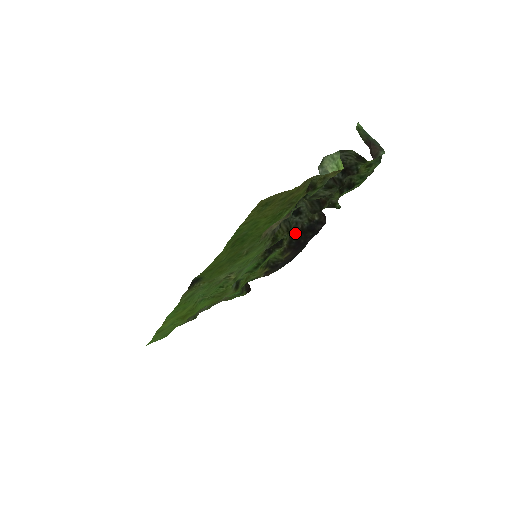
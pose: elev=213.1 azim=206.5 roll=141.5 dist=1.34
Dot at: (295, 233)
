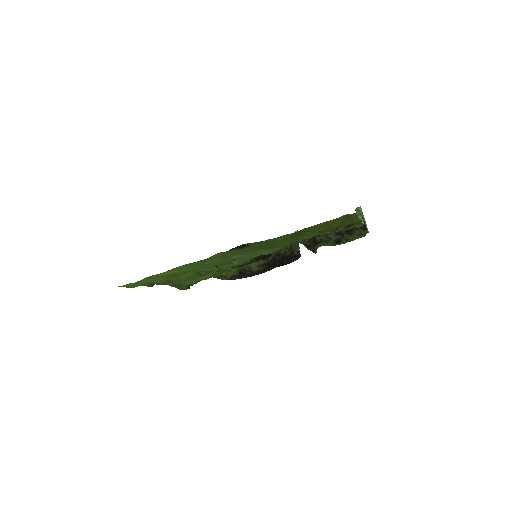
Dot at: (277, 256)
